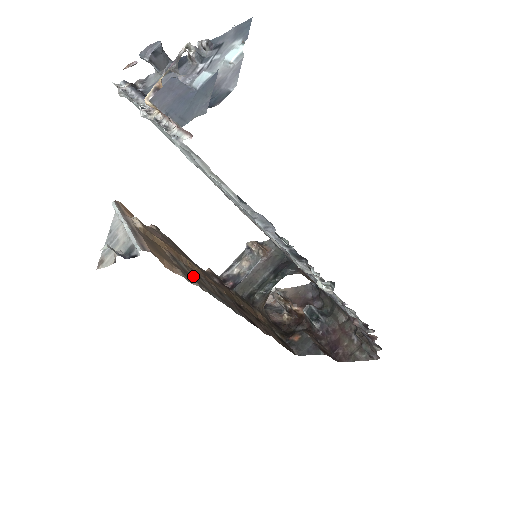
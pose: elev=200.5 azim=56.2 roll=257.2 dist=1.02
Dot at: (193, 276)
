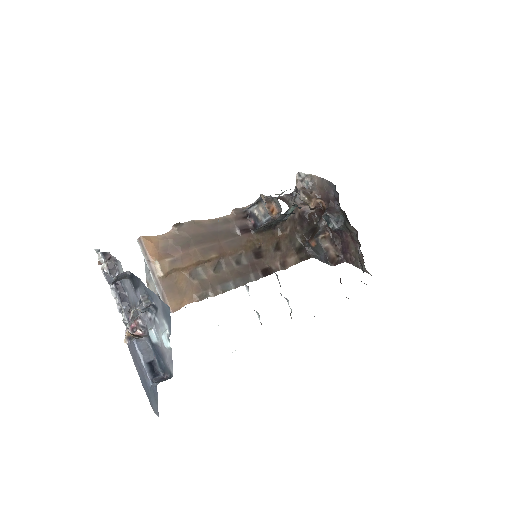
Dot at: (211, 280)
